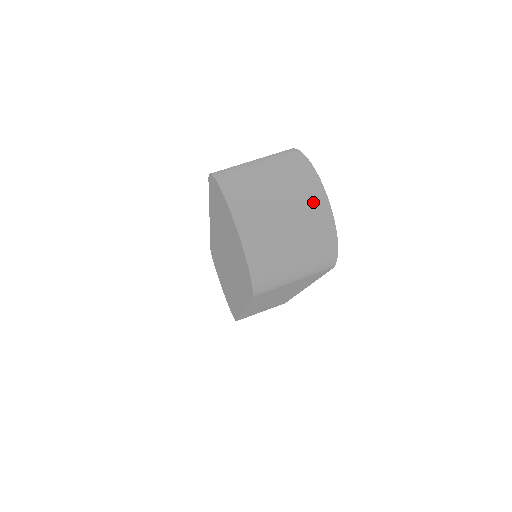
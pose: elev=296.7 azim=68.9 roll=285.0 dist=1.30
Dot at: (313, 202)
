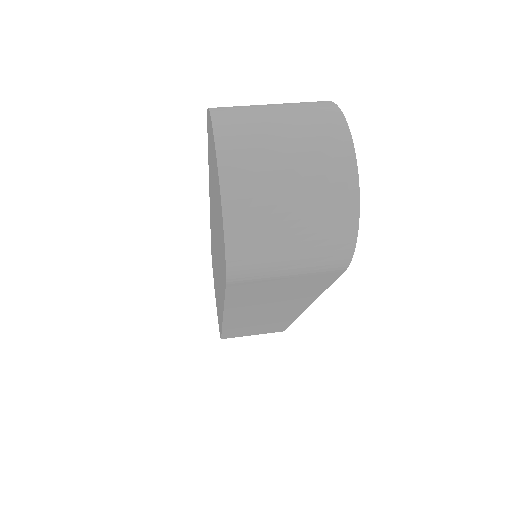
Dot at: (334, 160)
